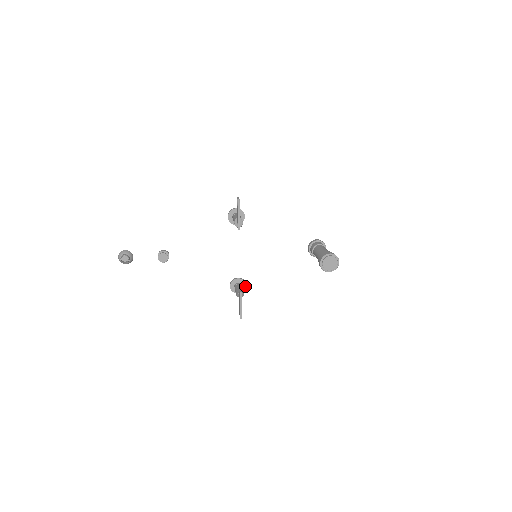
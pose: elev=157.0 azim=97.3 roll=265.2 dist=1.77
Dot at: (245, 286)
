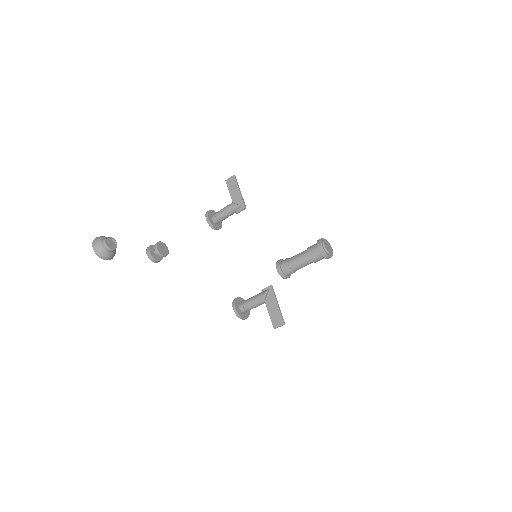
Dot at: occluded
